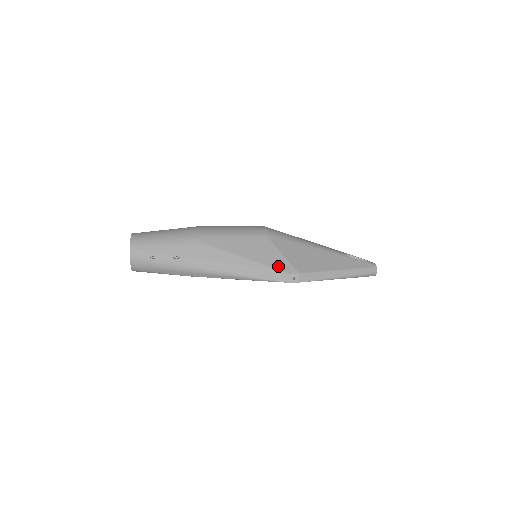
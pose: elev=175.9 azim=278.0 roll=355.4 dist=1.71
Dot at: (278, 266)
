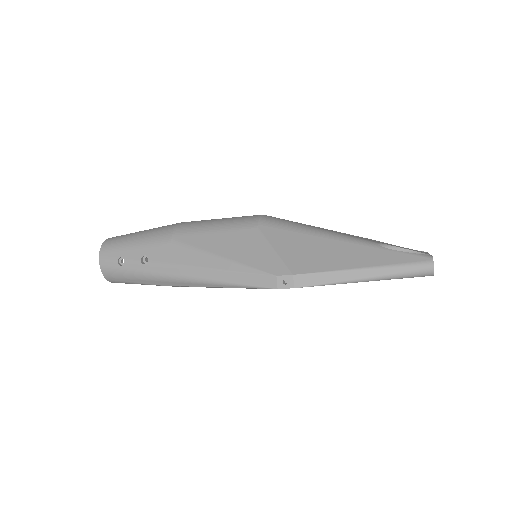
Dot at: (264, 266)
